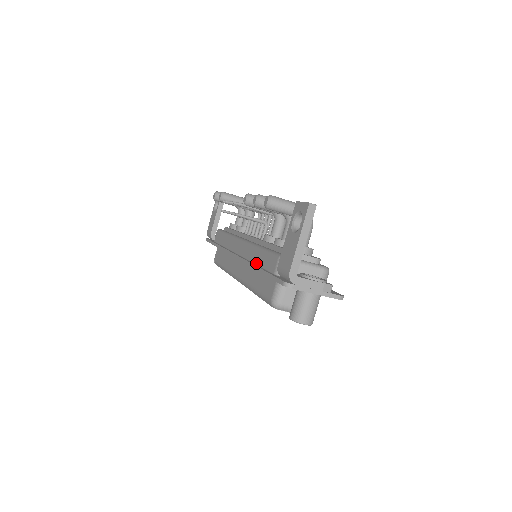
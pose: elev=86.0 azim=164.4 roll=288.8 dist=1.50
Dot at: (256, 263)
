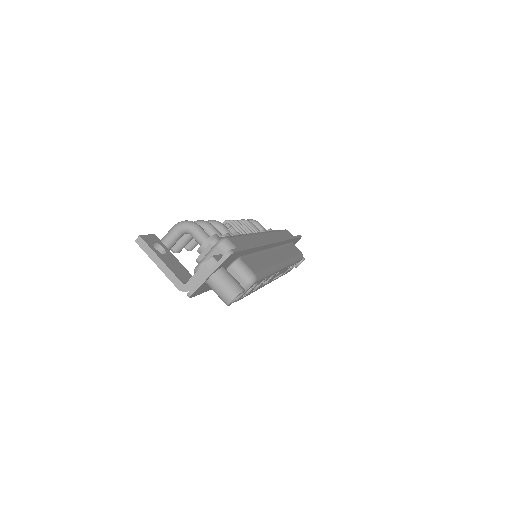
Dot at: occluded
